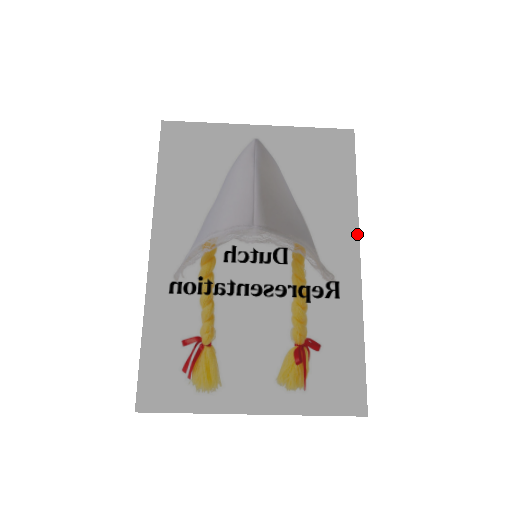
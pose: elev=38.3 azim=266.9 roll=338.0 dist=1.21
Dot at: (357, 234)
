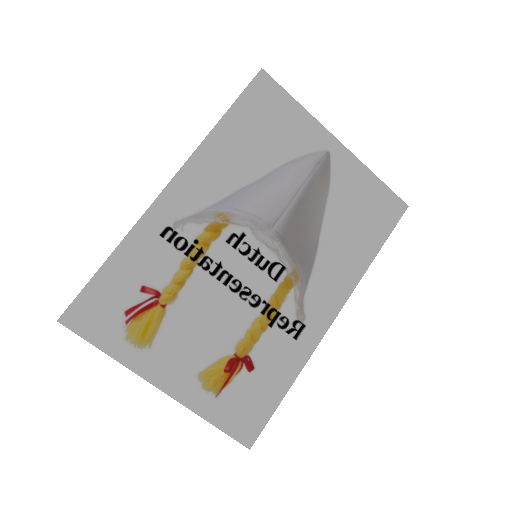
Dot at: (347, 296)
